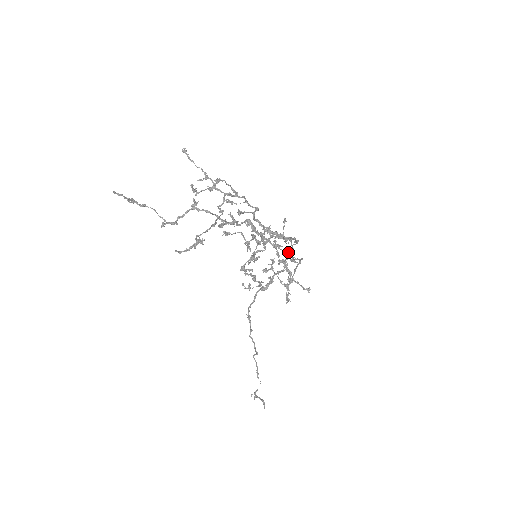
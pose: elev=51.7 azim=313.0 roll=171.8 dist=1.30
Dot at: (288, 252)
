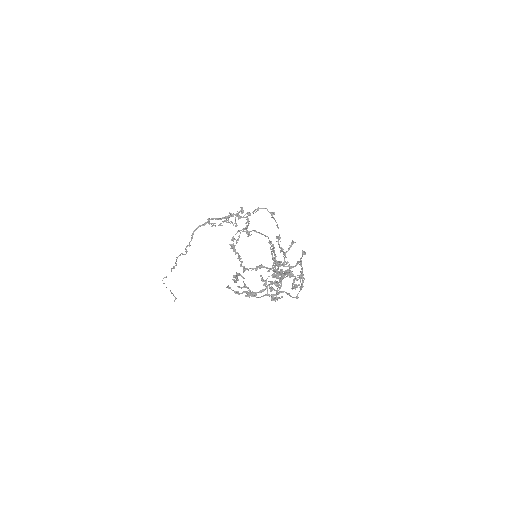
Dot at: (258, 210)
